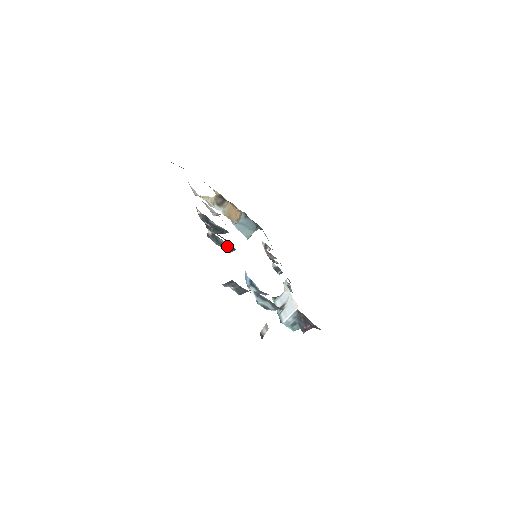
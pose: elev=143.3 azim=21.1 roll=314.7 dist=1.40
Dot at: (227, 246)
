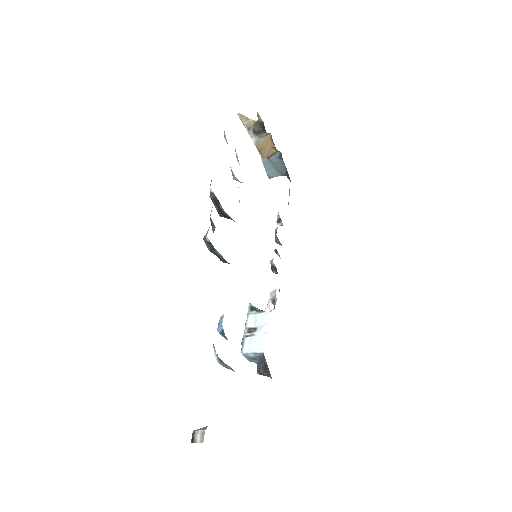
Dot at: (222, 258)
